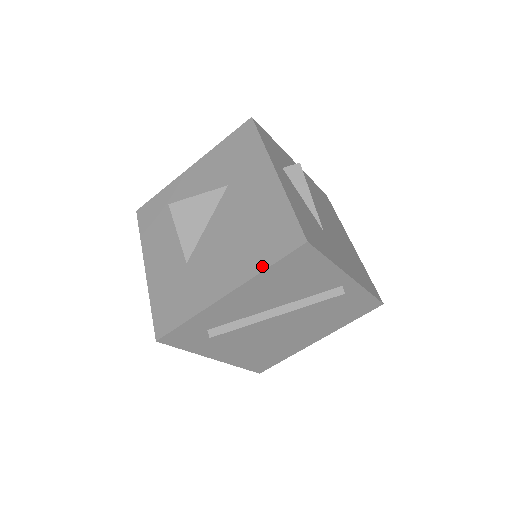
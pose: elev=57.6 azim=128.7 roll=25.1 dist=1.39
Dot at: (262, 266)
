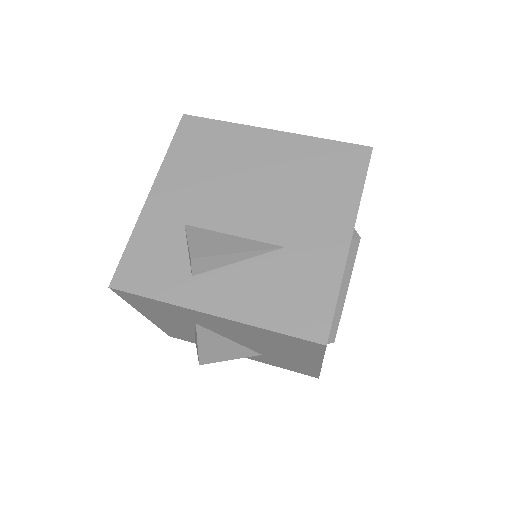
Dot at: (318, 356)
